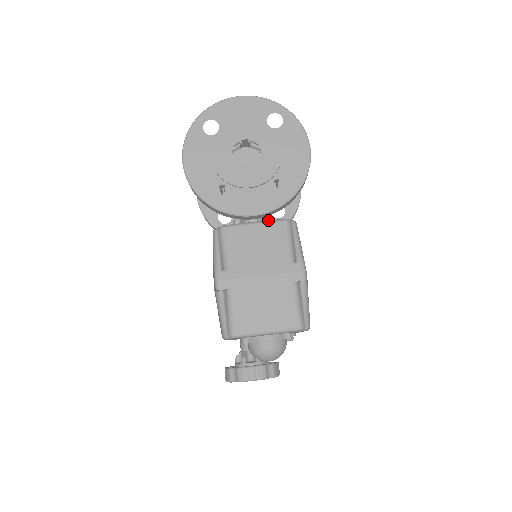
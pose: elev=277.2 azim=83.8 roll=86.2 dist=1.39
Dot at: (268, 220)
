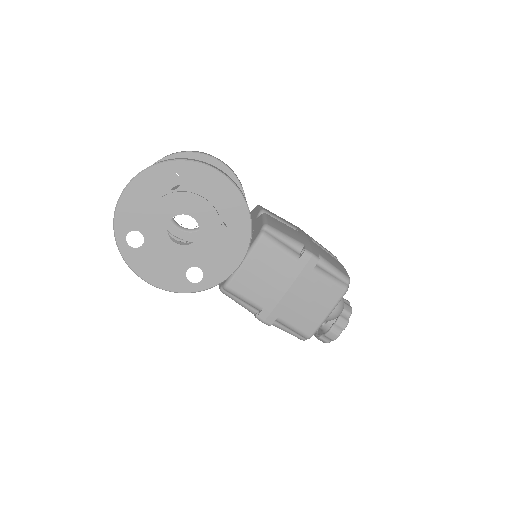
Dot at: (249, 249)
